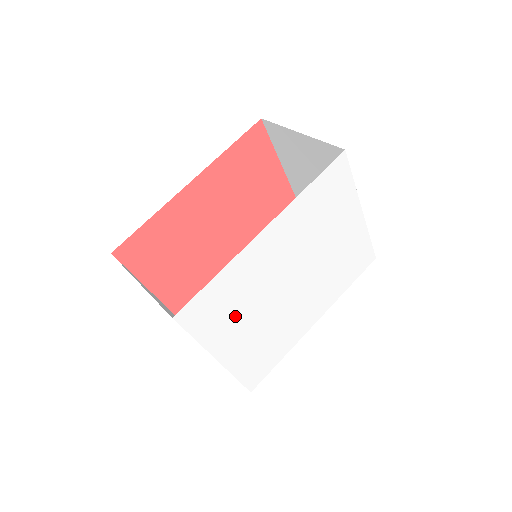
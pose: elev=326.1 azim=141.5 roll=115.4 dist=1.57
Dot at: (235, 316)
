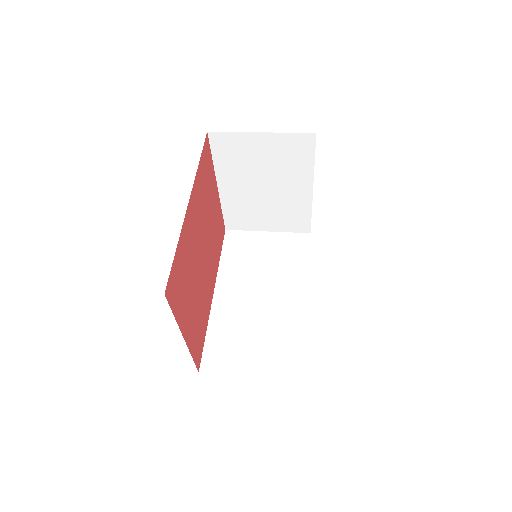
Dot at: occluded
